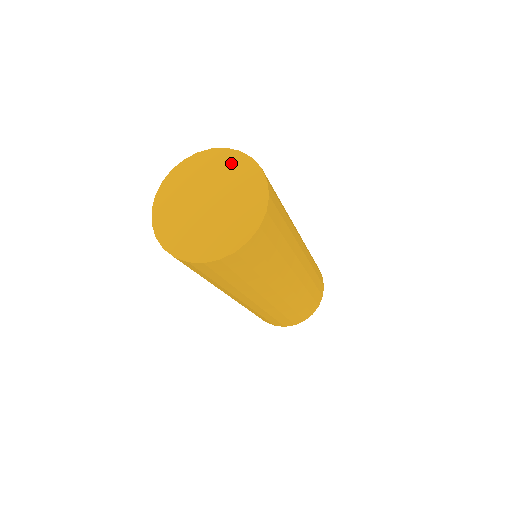
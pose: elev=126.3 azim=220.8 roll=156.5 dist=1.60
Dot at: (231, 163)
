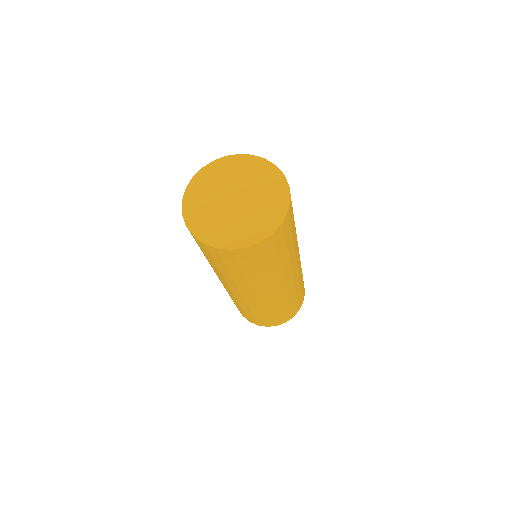
Dot at: (271, 179)
